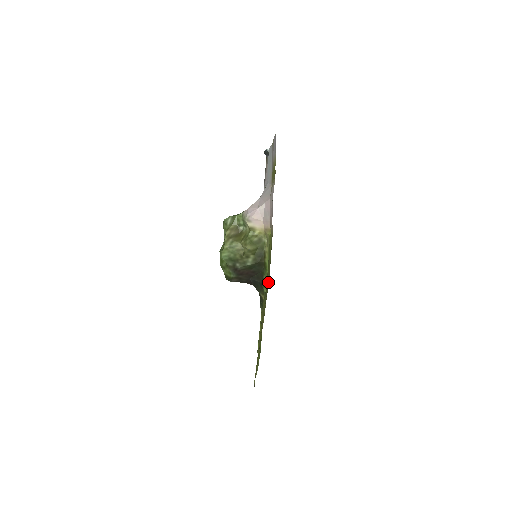
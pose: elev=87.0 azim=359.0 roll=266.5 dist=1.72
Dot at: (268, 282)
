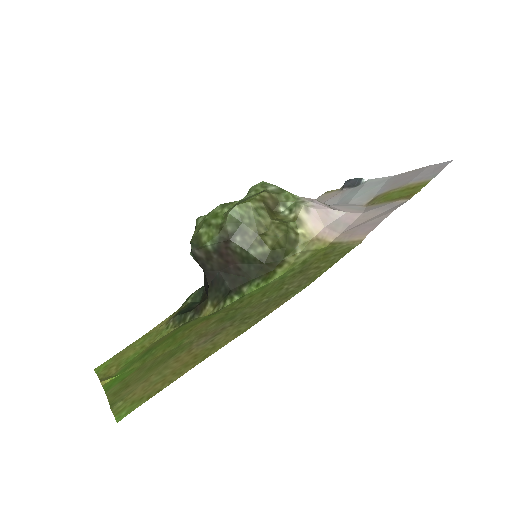
Dot at: (293, 292)
